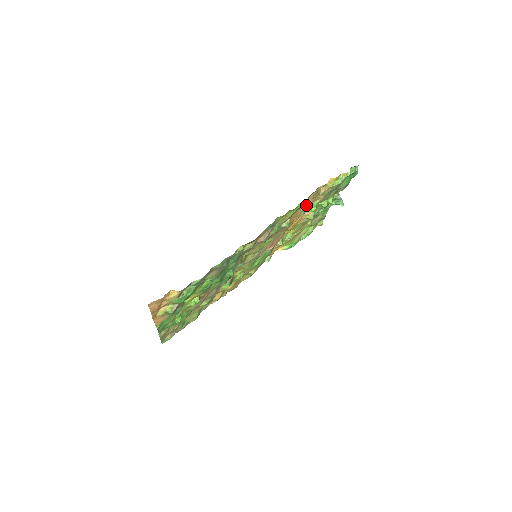
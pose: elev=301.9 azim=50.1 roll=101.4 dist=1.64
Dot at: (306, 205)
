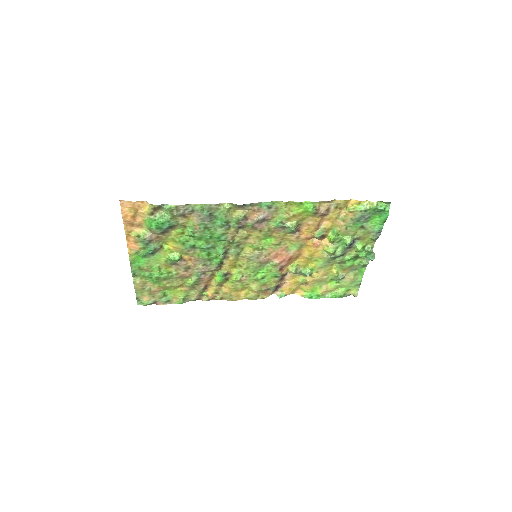
Dot at: (324, 226)
